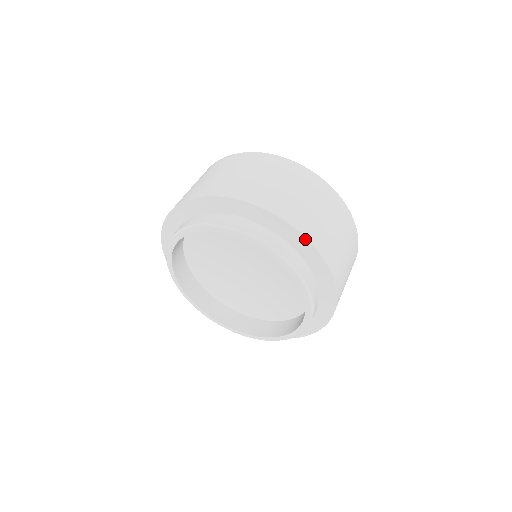
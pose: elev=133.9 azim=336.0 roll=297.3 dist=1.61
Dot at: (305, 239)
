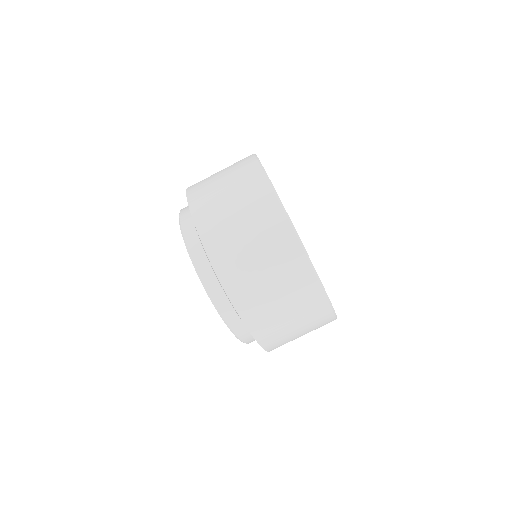
Dot at: (213, 267)
